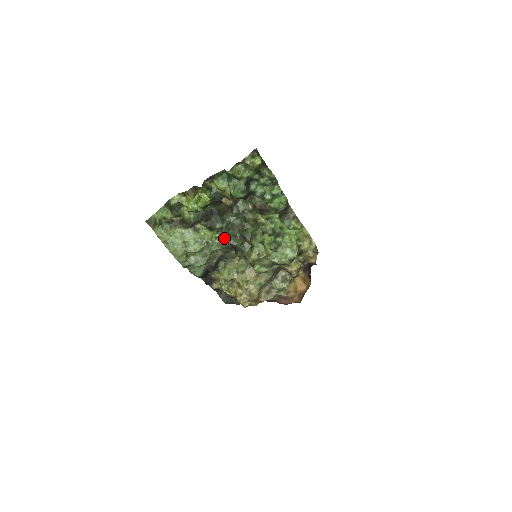
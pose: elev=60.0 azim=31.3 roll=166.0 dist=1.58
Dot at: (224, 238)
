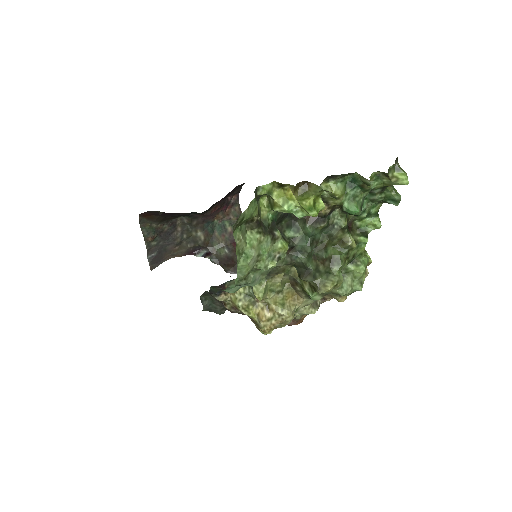
Dot at: (294, 253)
